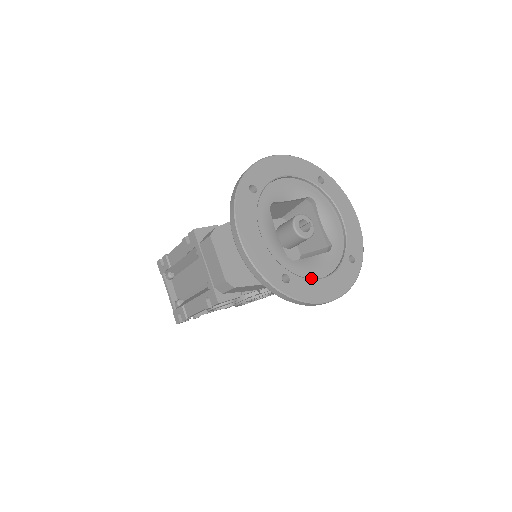
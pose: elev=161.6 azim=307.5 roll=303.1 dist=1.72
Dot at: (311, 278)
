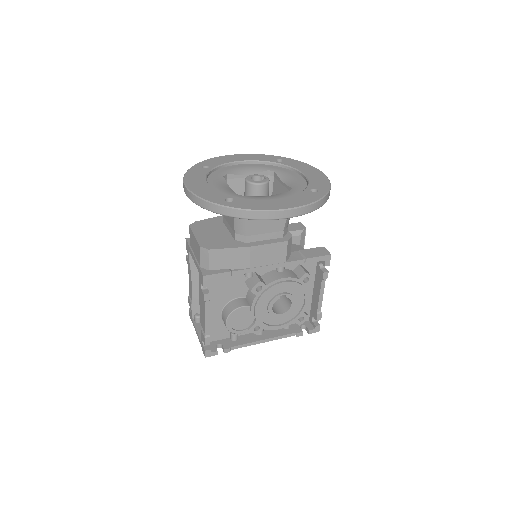
Dot at: occluded
